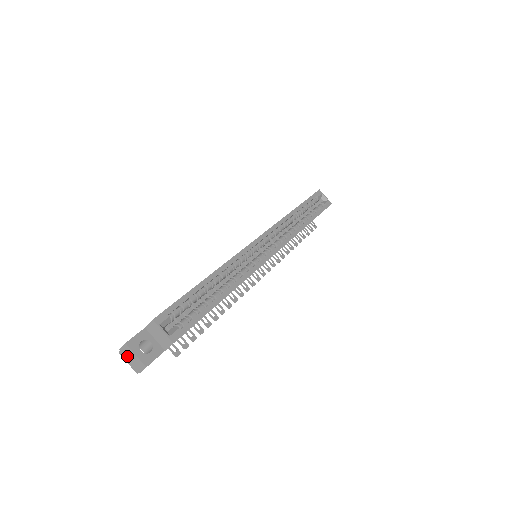
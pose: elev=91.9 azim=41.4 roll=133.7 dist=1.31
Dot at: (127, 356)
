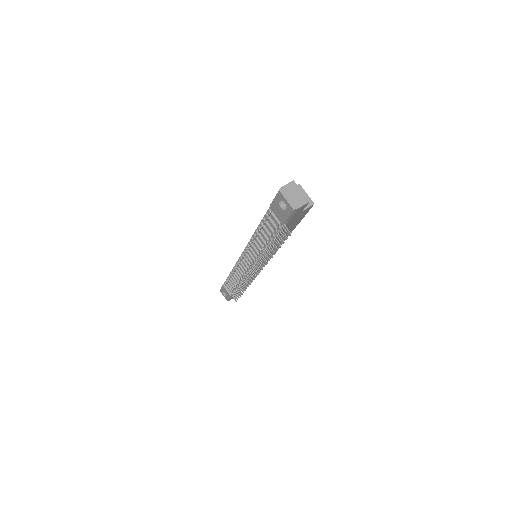
Dot at: (289, 193)
